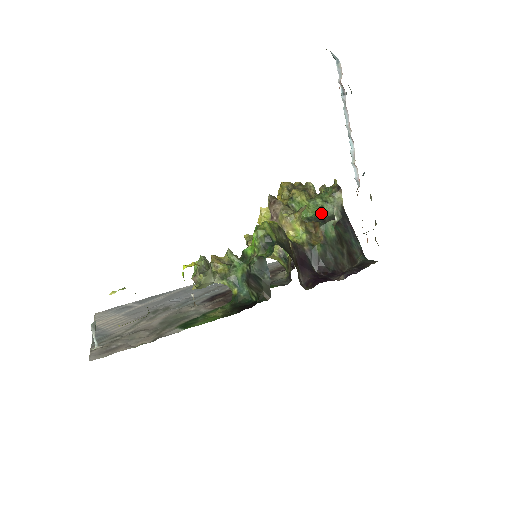
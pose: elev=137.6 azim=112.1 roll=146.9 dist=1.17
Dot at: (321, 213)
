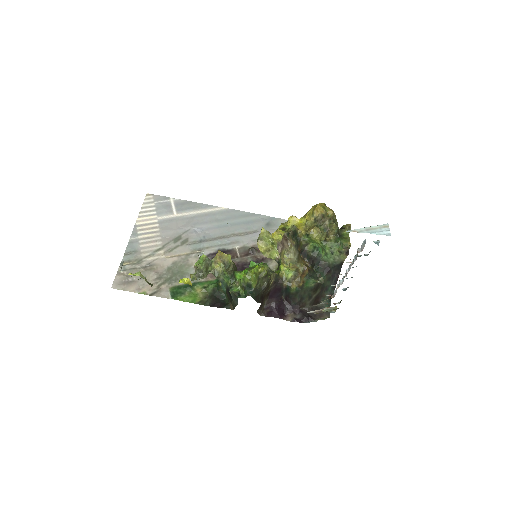
Dot at: (323, 256)
